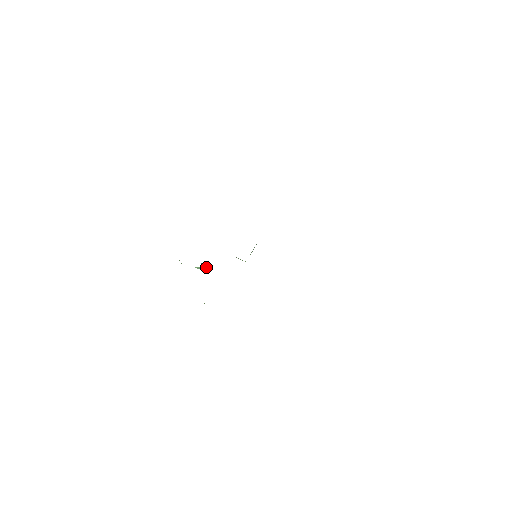
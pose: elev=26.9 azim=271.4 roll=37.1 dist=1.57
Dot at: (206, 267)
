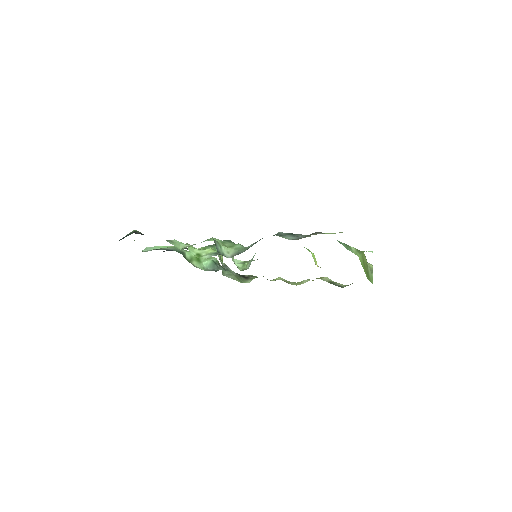
Dot at: (212, 263)
